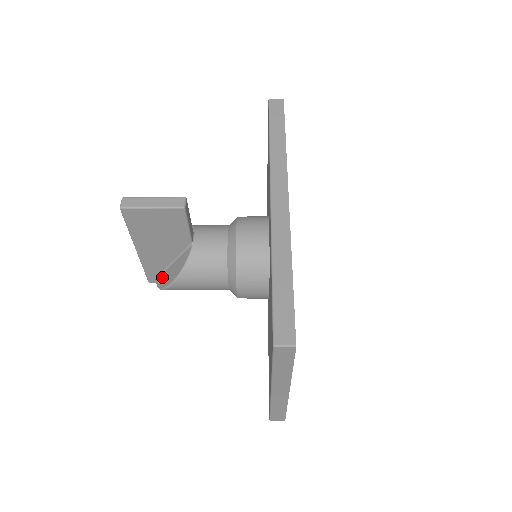
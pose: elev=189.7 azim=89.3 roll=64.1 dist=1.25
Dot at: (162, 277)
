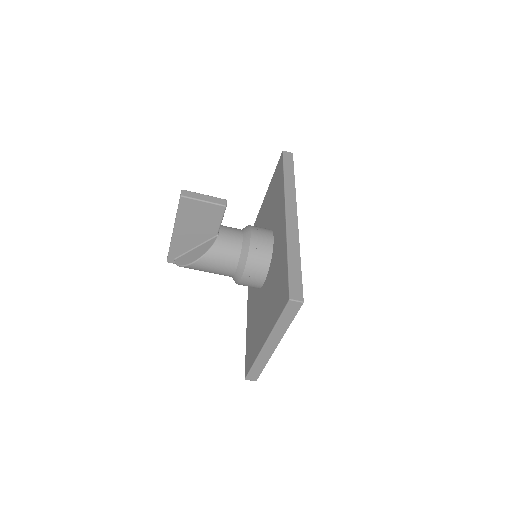
Dot at: (183, 258)
